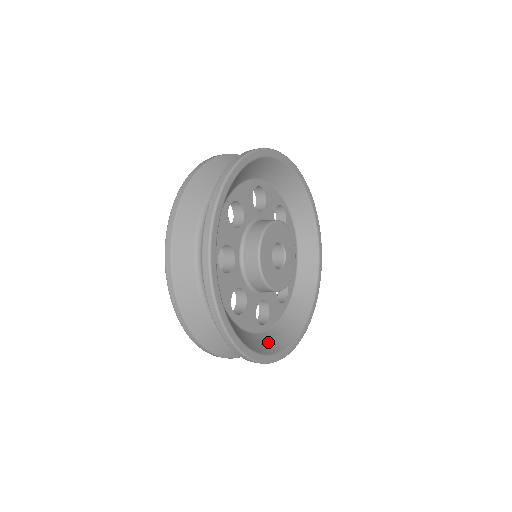
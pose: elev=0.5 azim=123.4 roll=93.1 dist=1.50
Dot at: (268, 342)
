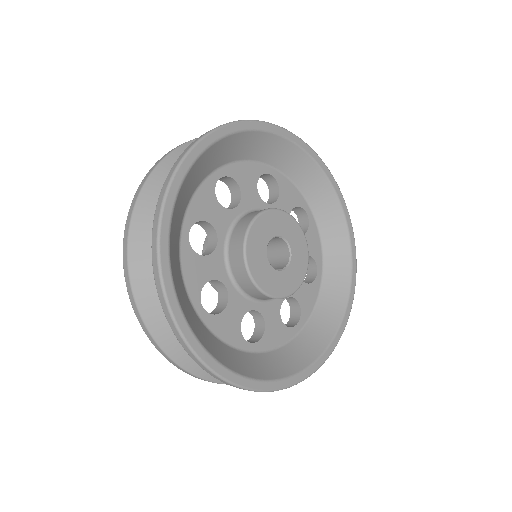
Dot at: (251, 364)
